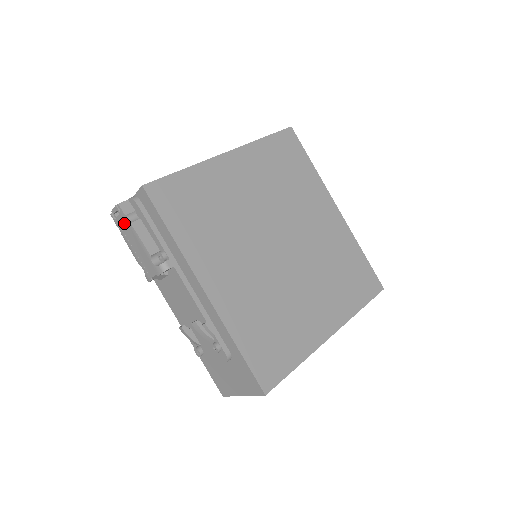
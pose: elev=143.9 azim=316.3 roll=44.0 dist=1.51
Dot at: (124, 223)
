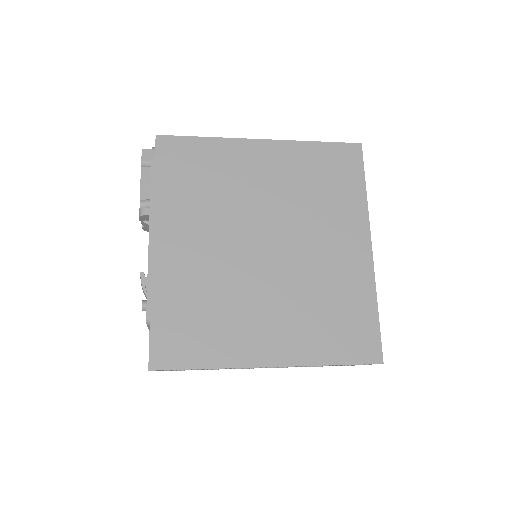
Dot at: occluded
